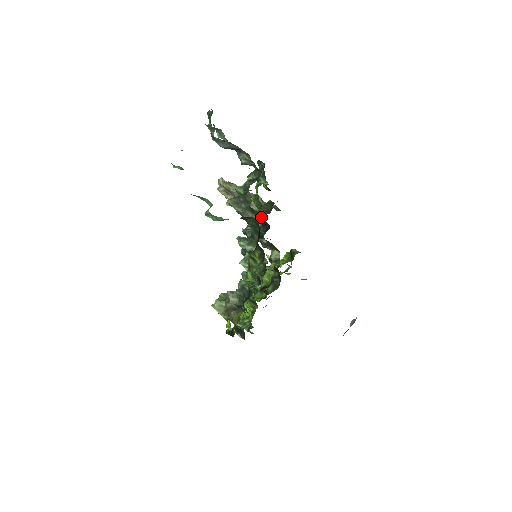
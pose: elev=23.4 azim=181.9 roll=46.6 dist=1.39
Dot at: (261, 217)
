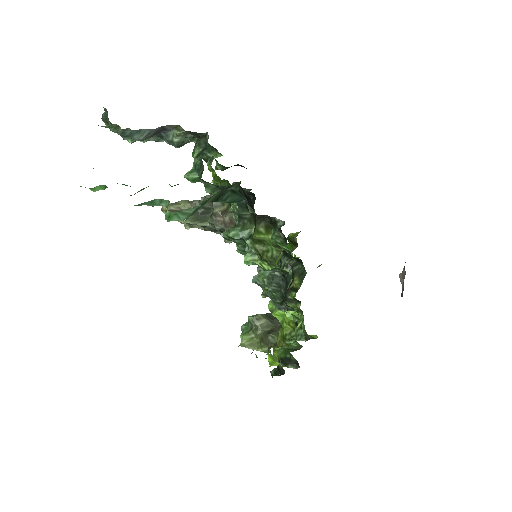
Dot at: occluded
